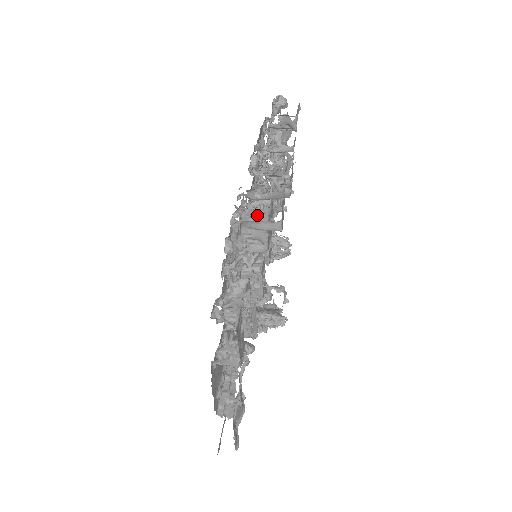
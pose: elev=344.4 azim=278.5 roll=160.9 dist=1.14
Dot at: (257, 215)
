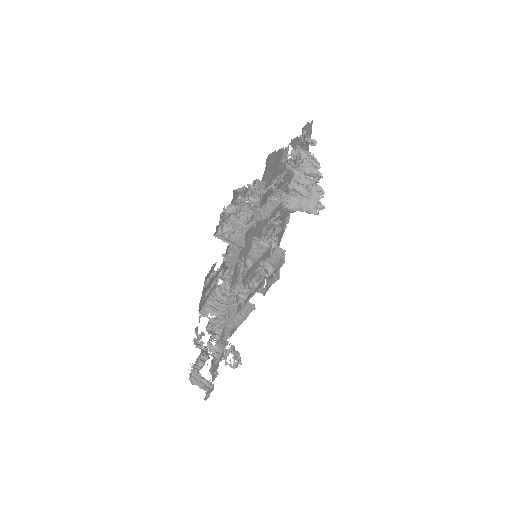
Dot at: occluded
